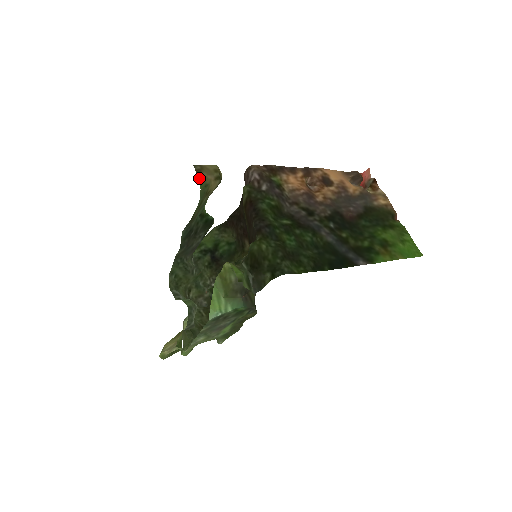
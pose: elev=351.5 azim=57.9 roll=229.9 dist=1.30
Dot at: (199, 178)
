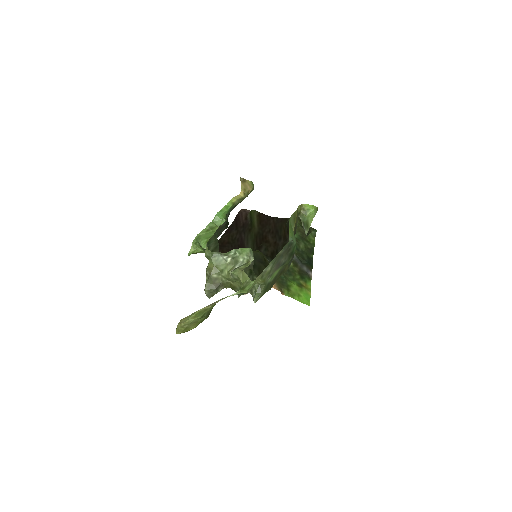
Dot at: (249, 181)
